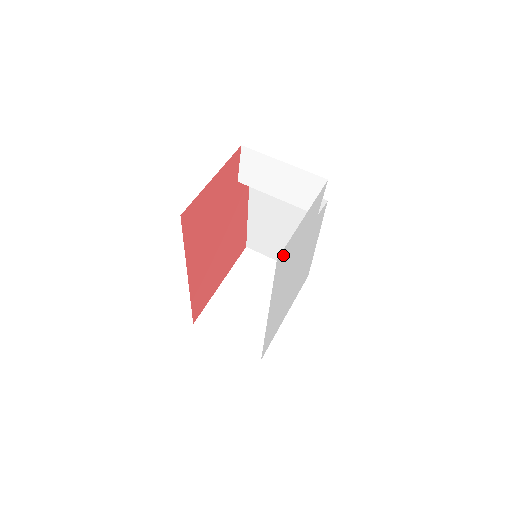
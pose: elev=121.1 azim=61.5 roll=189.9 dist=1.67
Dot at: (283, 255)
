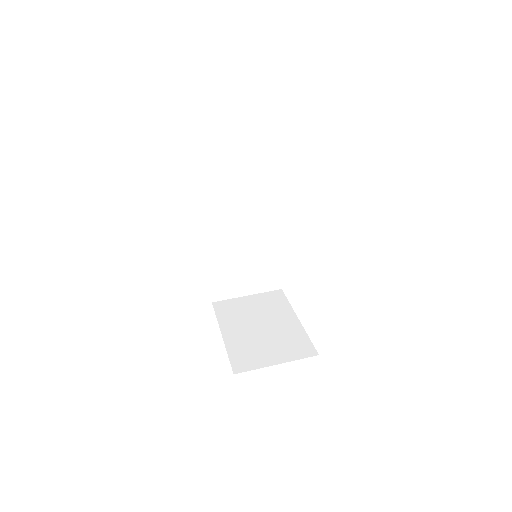
Dot at: occluded
